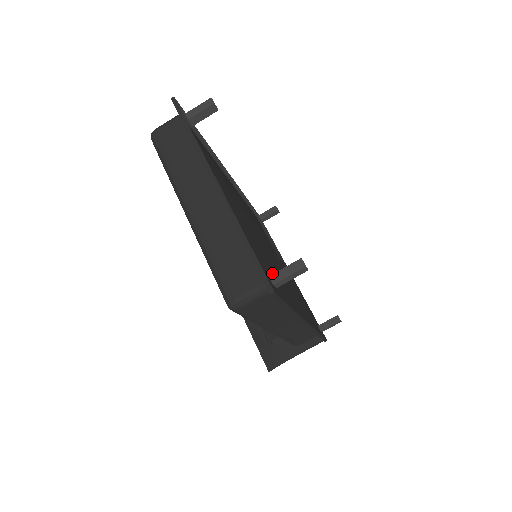
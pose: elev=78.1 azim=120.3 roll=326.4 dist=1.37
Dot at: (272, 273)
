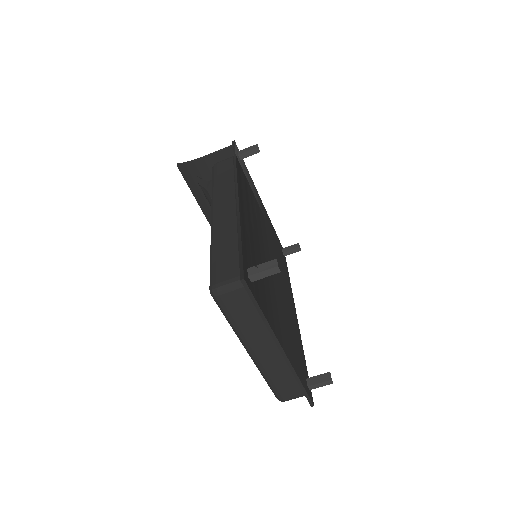
Dot at: (299, 353)
